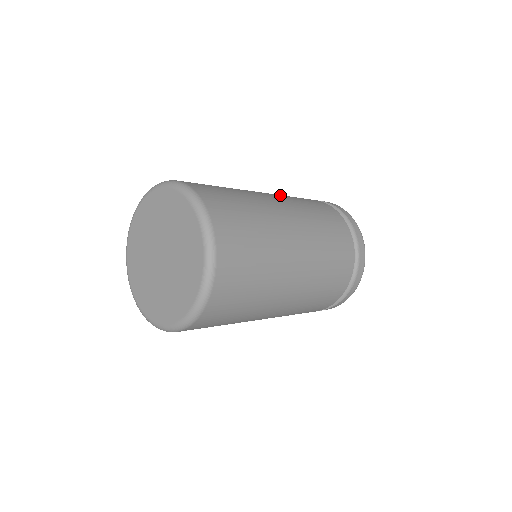
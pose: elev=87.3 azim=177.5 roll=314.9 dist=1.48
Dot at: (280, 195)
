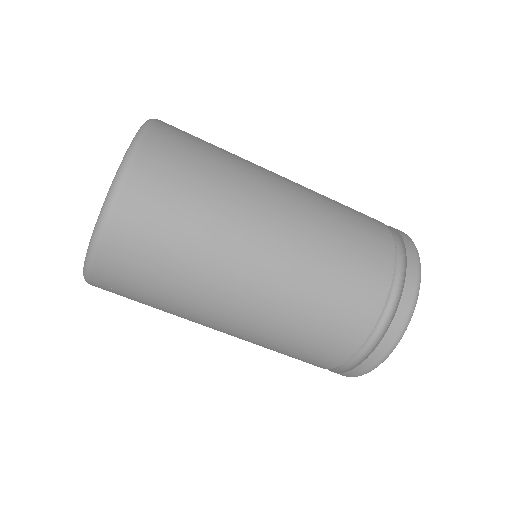
Dot at: occluded
